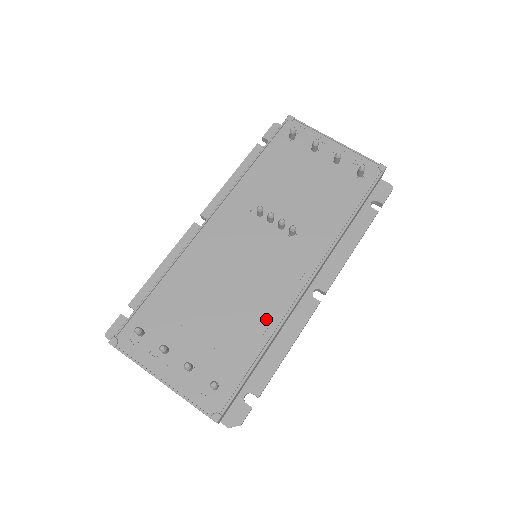
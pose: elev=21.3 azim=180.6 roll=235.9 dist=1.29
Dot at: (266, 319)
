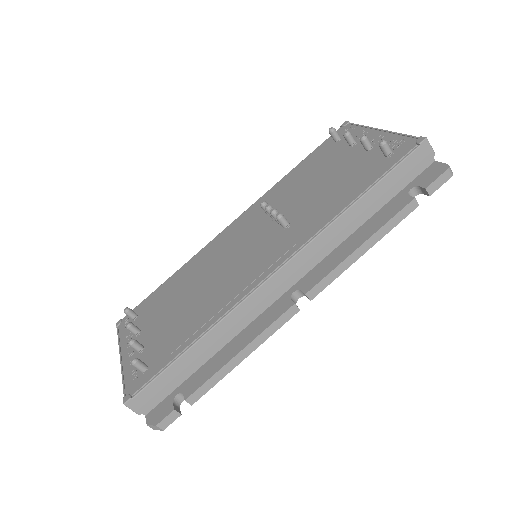
Dot at: (216, 309)
